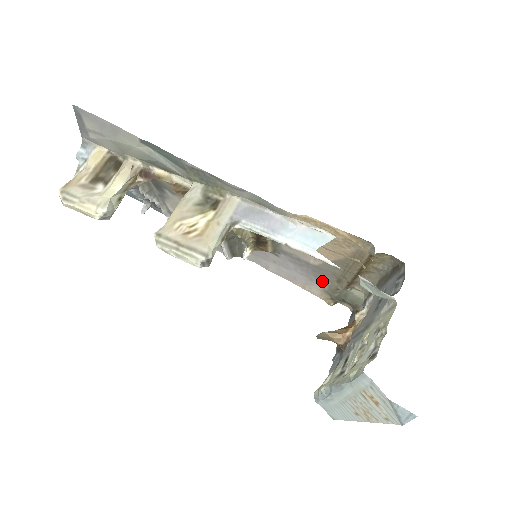
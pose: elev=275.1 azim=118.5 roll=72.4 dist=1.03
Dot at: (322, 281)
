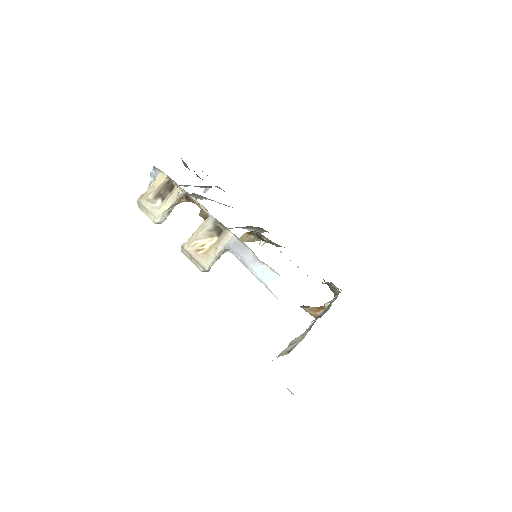
Dot at: occluded
